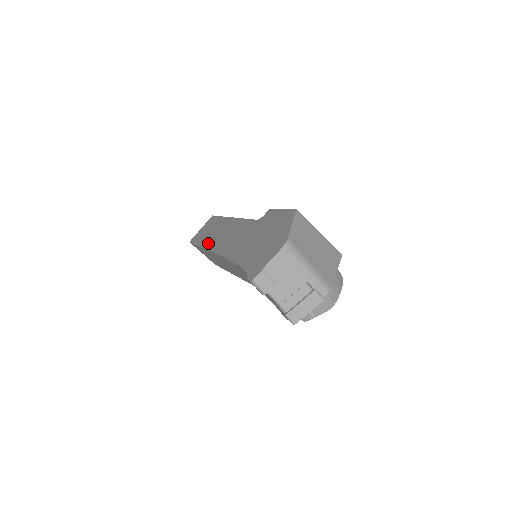
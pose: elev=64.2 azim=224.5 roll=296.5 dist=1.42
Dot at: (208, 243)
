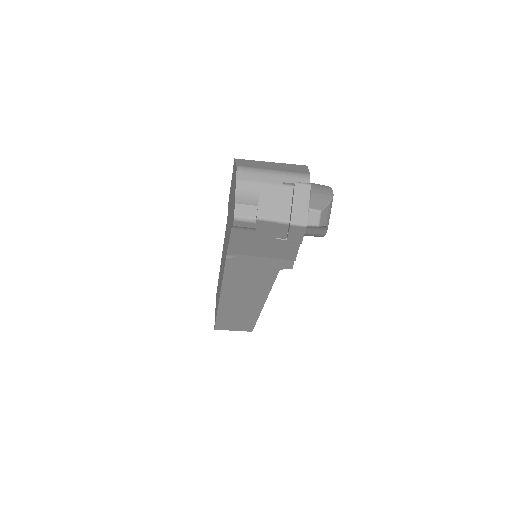
Dot at: occluded
